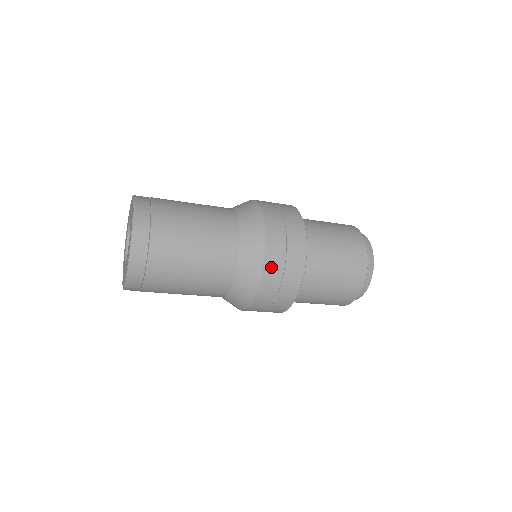
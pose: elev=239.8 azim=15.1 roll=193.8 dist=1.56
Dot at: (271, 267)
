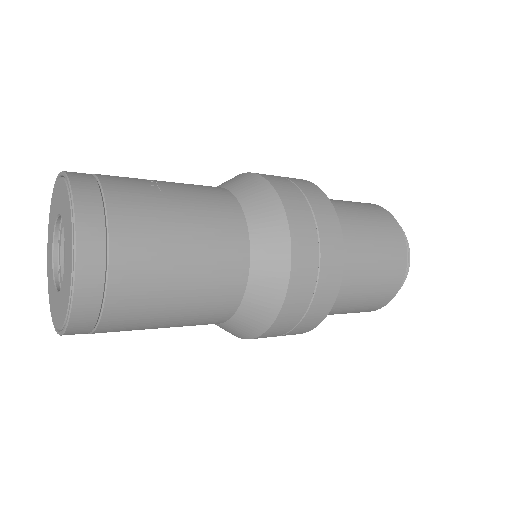
Dot at: (282, 324)
